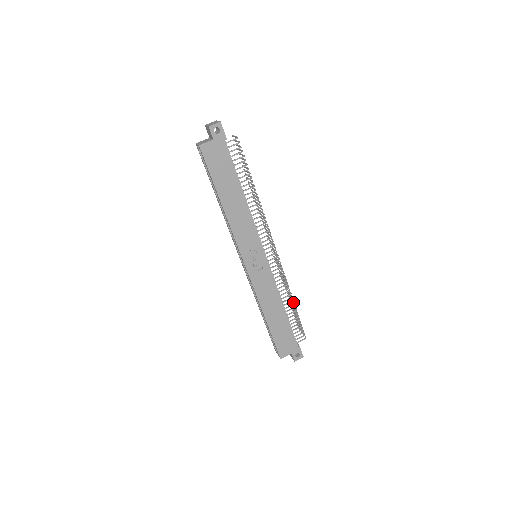
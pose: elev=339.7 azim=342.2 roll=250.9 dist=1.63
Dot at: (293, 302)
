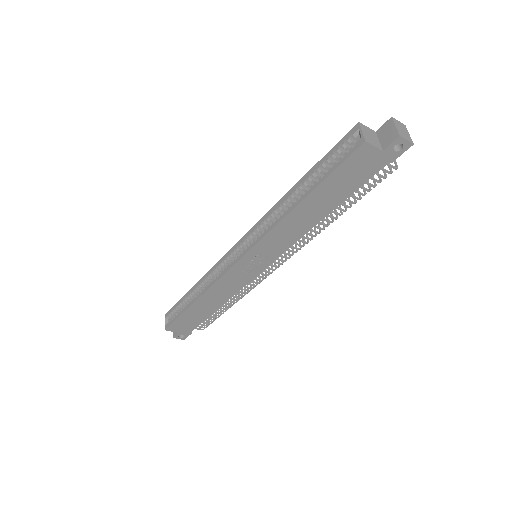
Dot at: (231, 304)
